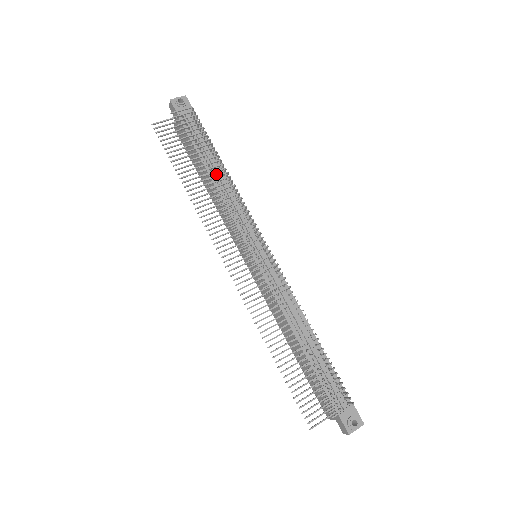
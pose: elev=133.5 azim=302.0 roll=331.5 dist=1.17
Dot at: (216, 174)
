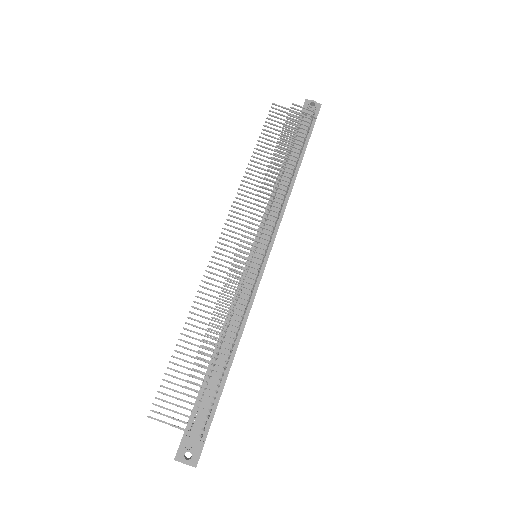
Dot at: occluded
